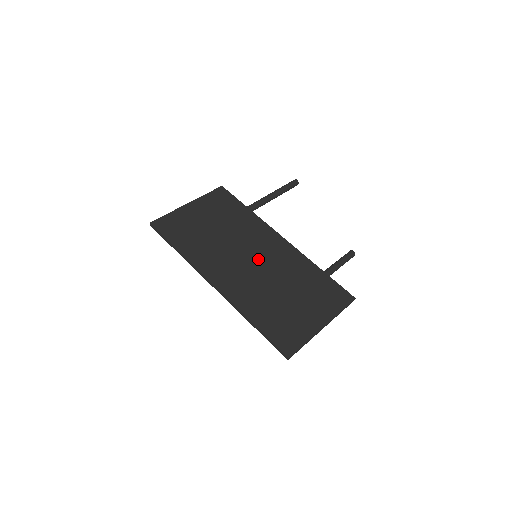
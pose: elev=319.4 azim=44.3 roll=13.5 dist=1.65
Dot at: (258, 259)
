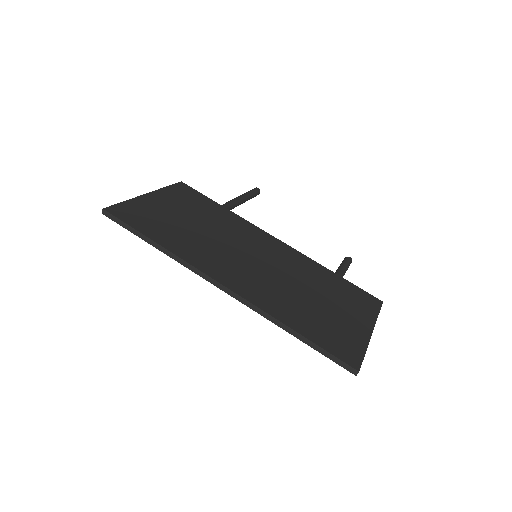
Dot at: (262, 258)
